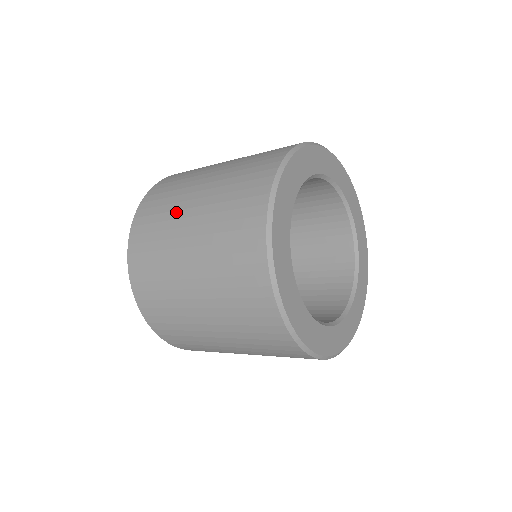
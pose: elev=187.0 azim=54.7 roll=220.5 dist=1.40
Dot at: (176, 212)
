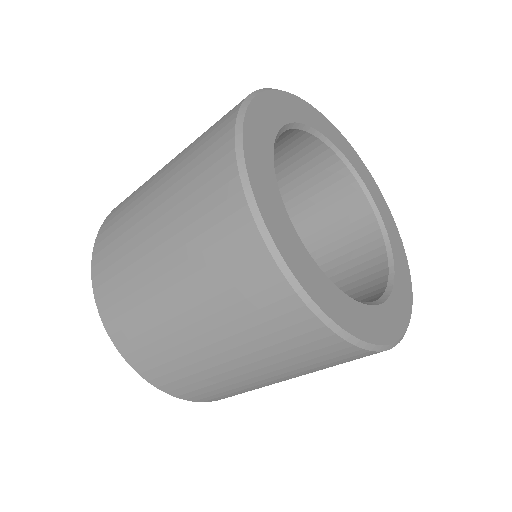
Dot at: (137, 206)
